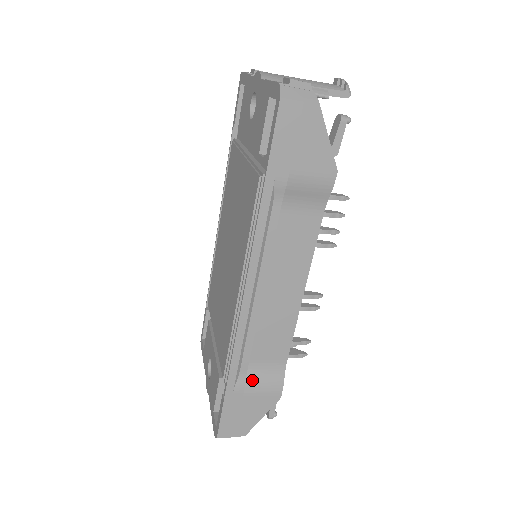
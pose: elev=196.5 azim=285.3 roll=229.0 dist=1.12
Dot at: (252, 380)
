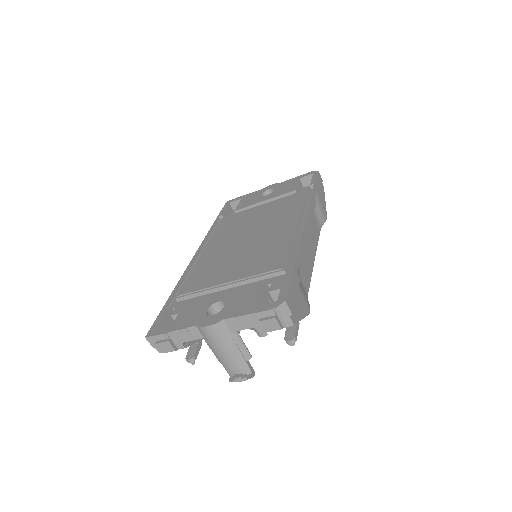
Dot at: occluded
